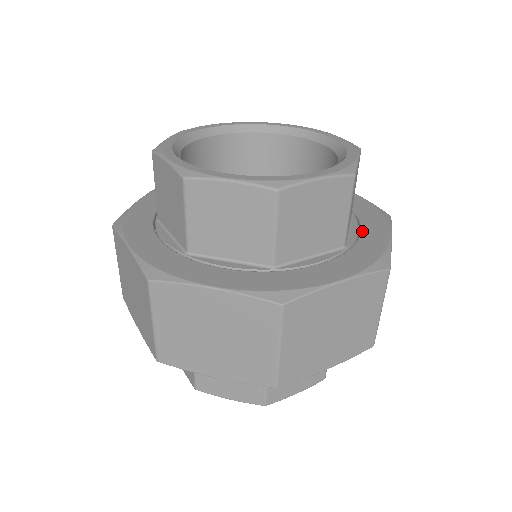
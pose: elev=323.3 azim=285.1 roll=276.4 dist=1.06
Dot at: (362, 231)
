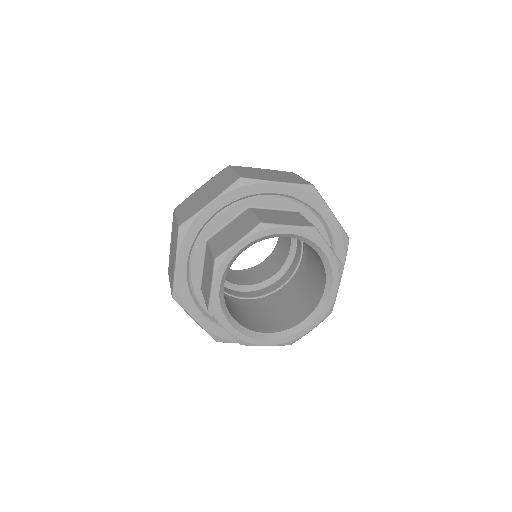
Dot at: occluded
